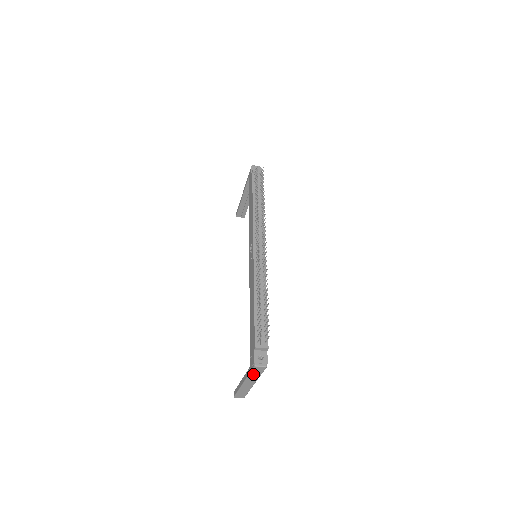
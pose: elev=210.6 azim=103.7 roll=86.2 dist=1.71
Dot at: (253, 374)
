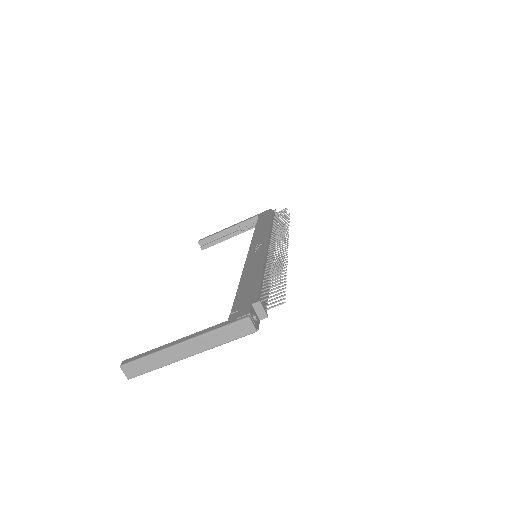
Dot at: (222, 333)
